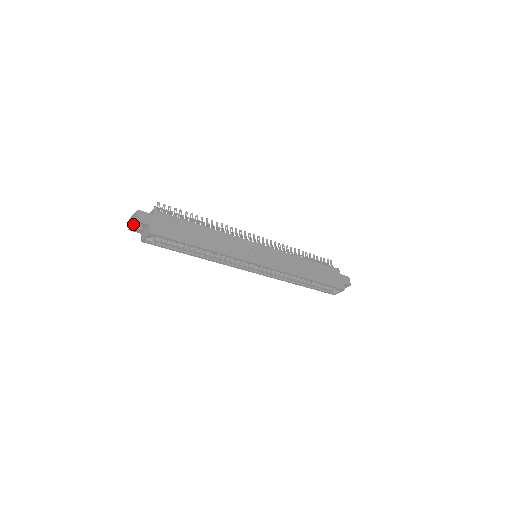
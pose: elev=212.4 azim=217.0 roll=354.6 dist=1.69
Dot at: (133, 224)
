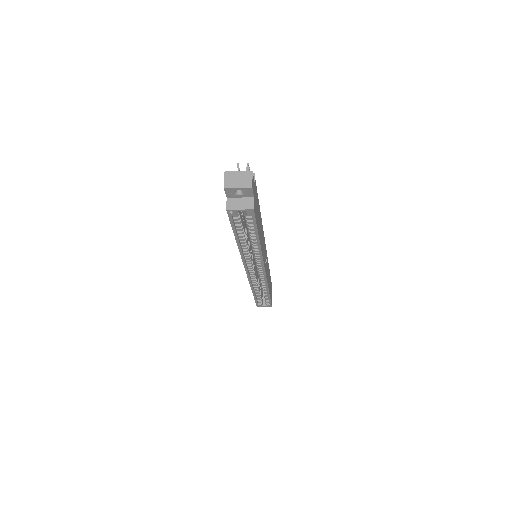
Dot at: (241, 187)
